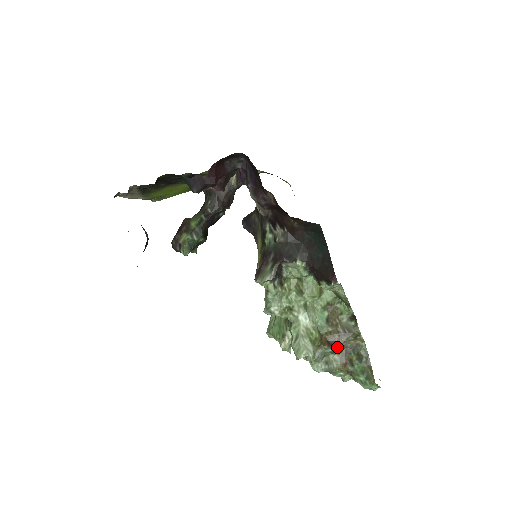
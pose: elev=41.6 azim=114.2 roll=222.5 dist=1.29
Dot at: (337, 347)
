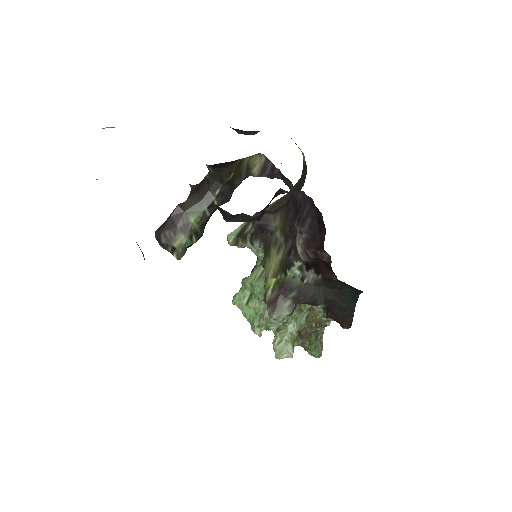
Dot at: occluded
